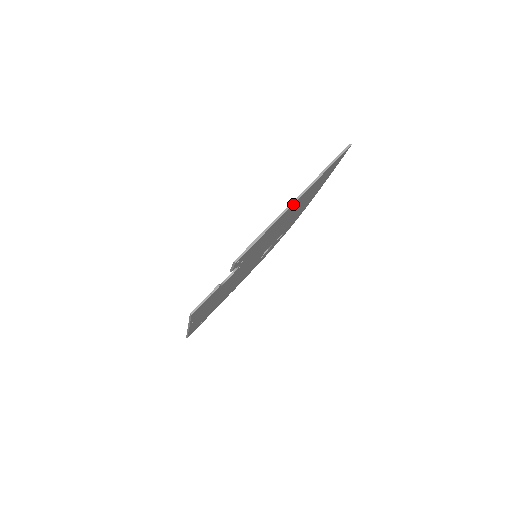
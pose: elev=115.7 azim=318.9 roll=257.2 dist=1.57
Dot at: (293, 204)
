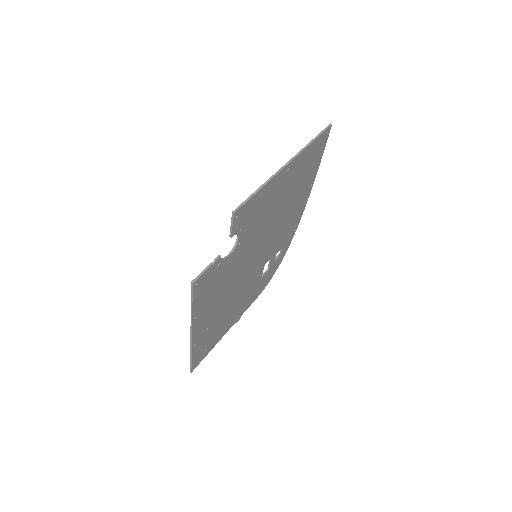
Dot at: (285, 168)
